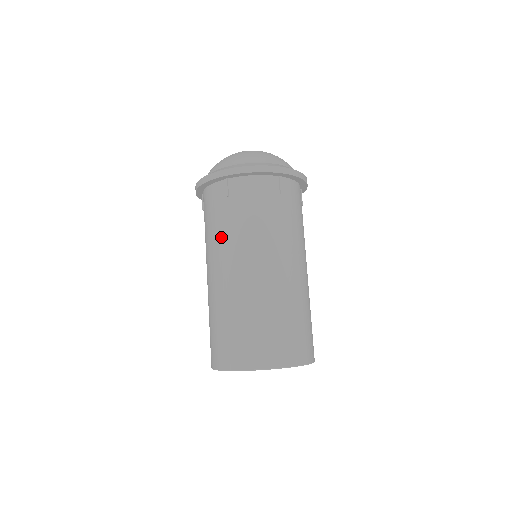
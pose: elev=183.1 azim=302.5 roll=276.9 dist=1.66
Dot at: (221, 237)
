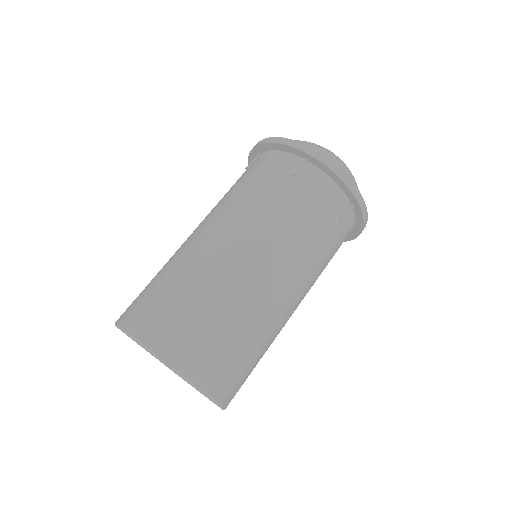
Dot at: (253, 206)
